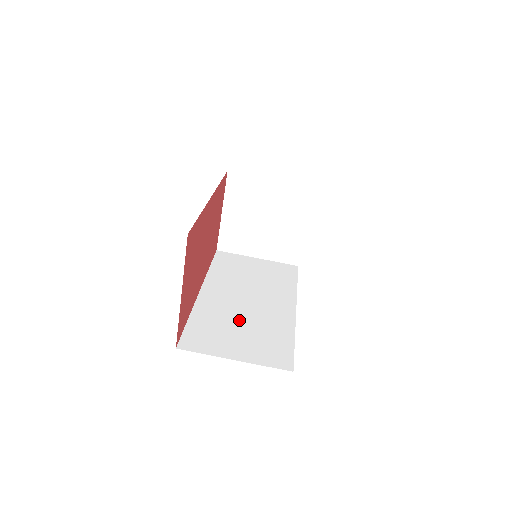
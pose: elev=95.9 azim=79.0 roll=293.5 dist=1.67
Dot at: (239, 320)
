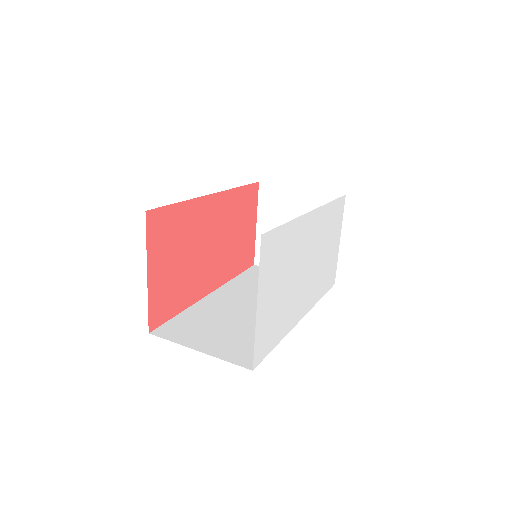
Dot at: (230, 320)
